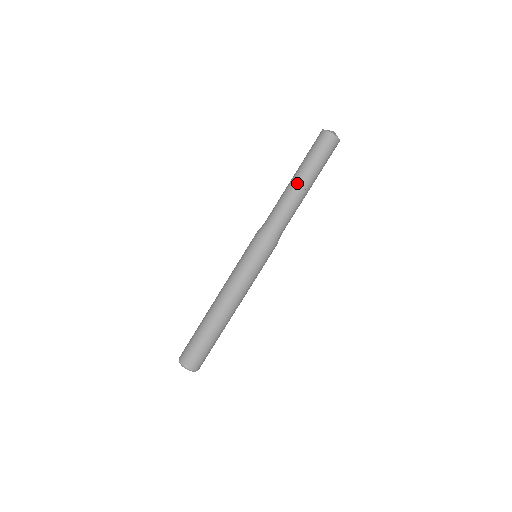
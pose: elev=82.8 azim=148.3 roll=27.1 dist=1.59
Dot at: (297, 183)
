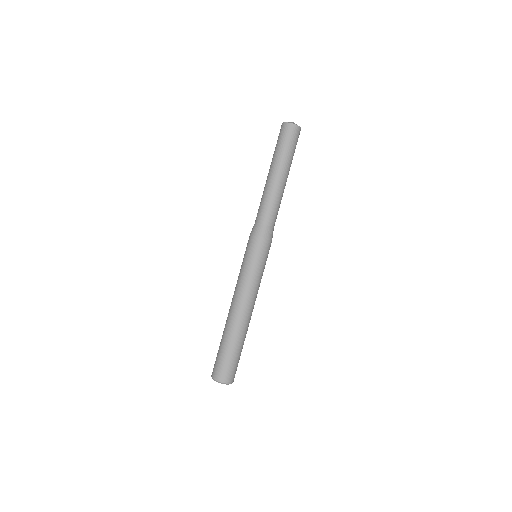
Dot at: (270, 176)
